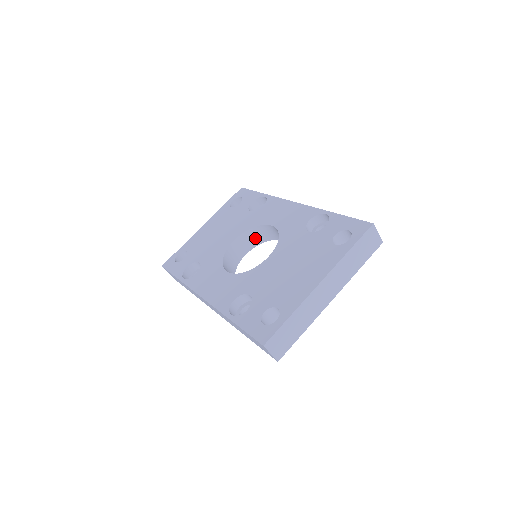
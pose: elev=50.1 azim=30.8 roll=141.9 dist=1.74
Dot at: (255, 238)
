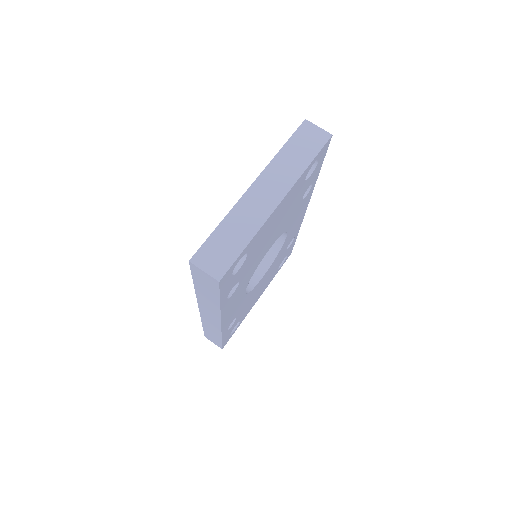
Dot at: (267, 253)
